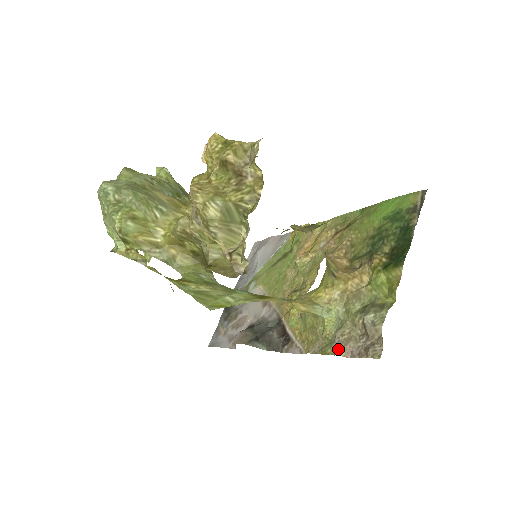
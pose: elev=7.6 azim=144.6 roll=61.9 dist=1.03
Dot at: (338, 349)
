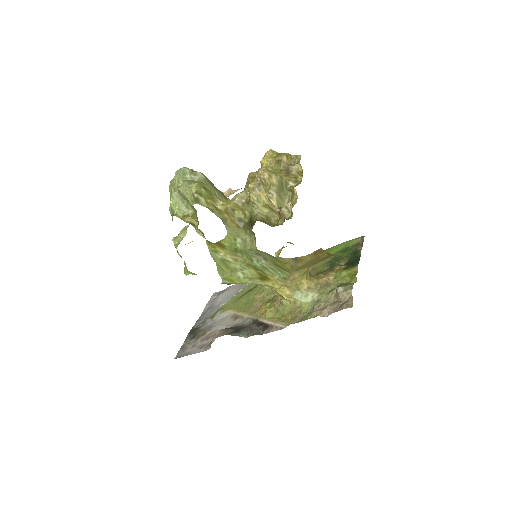
Dot at: (317, 314)
